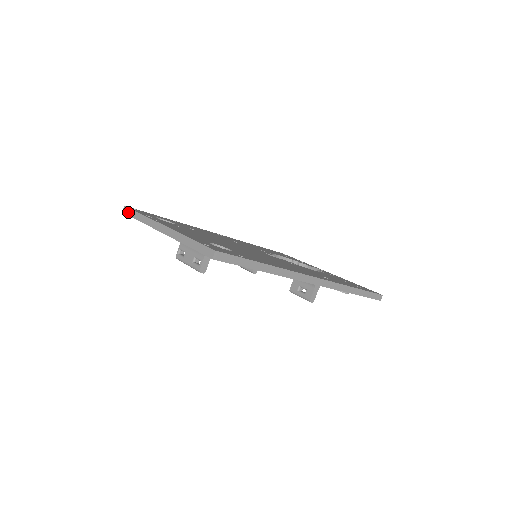
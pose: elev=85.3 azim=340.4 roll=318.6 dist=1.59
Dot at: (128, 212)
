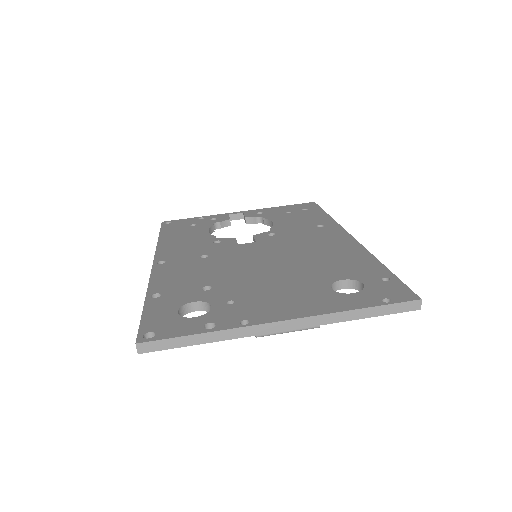
Dot at: (160, 347)
